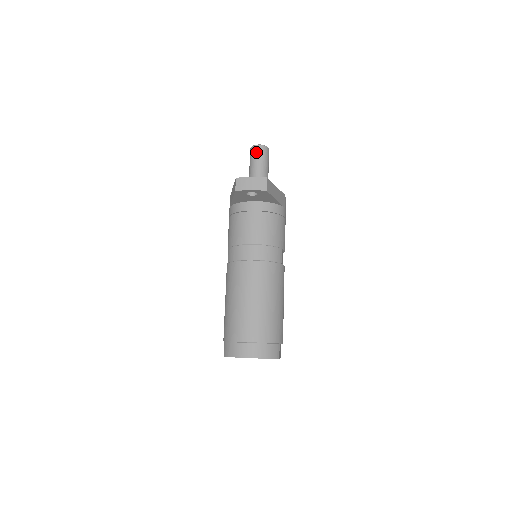
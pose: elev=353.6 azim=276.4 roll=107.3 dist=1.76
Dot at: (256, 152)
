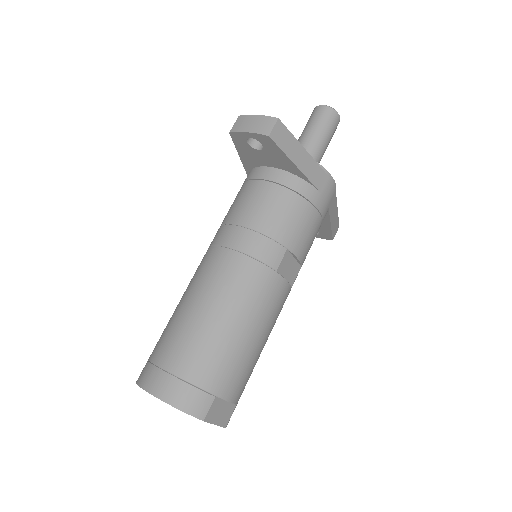
Dot at: (315, 114)
